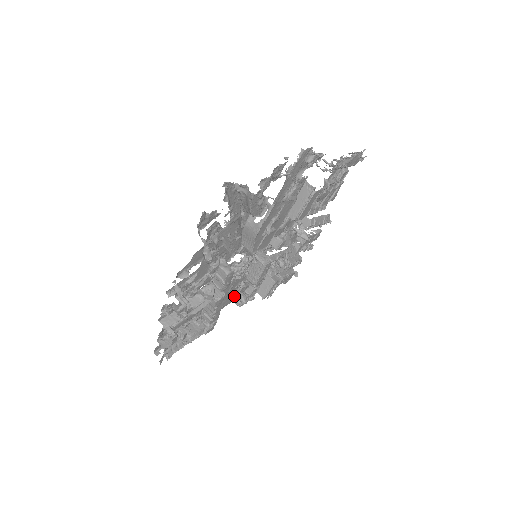
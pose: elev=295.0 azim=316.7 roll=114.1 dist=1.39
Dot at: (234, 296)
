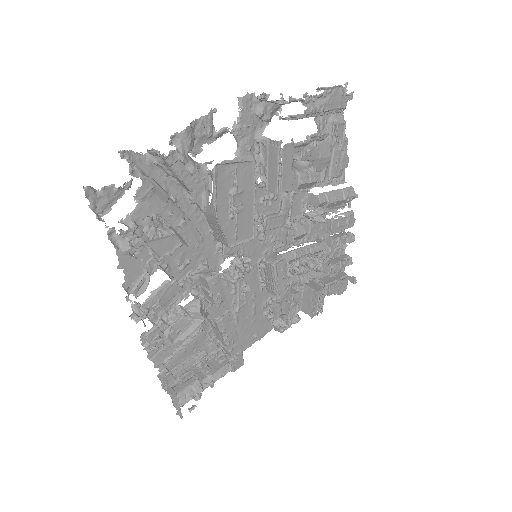
Dot at: (270, 321)
